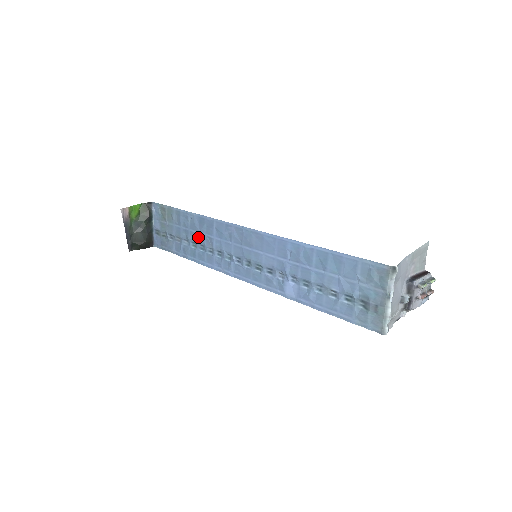
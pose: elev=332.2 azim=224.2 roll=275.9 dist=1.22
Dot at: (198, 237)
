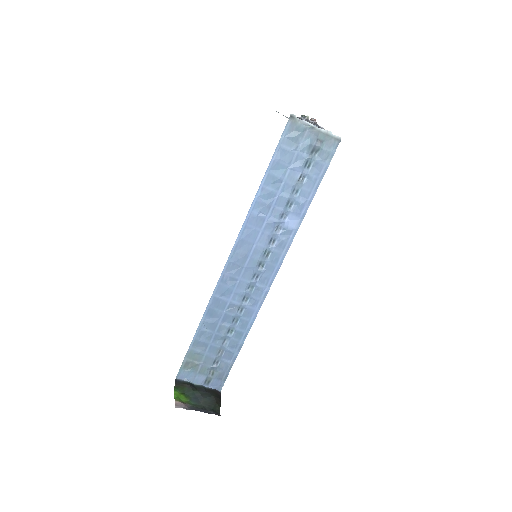
Dot at: (224, 323)
